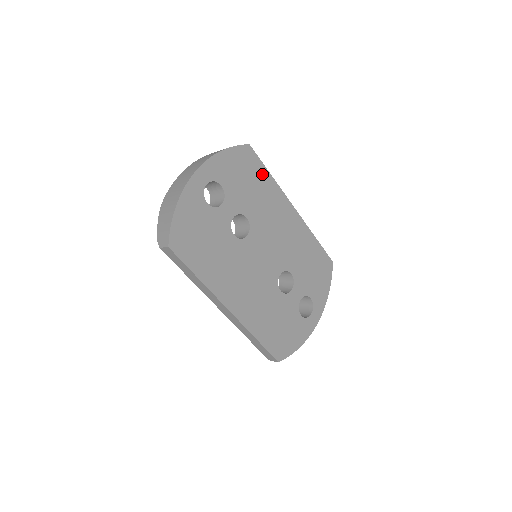
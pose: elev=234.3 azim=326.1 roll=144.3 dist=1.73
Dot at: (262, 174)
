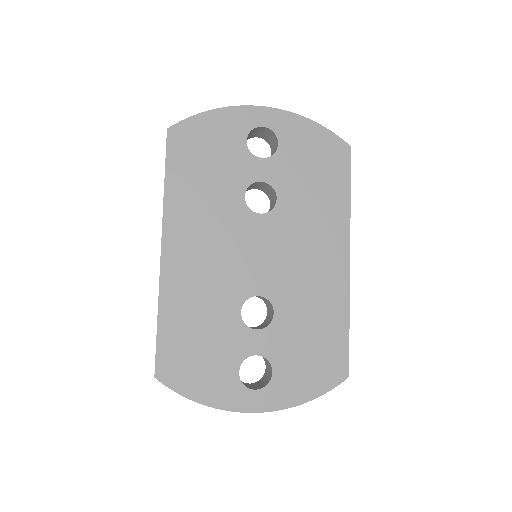
Dot at: (339, 185)
